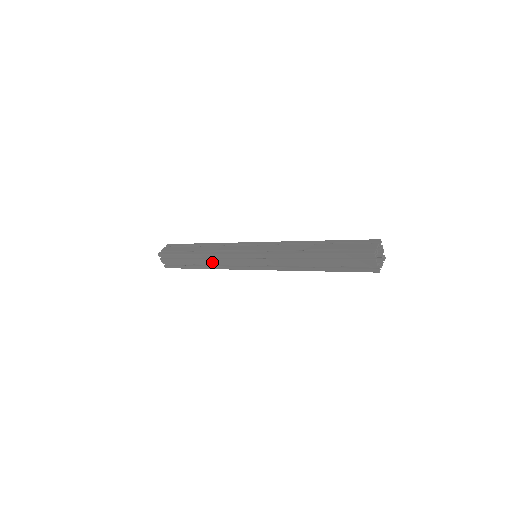
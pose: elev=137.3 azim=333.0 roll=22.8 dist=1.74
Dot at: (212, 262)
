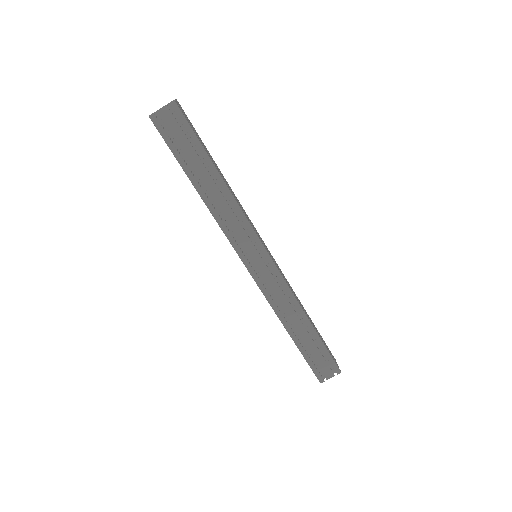
Dot at: occluded
